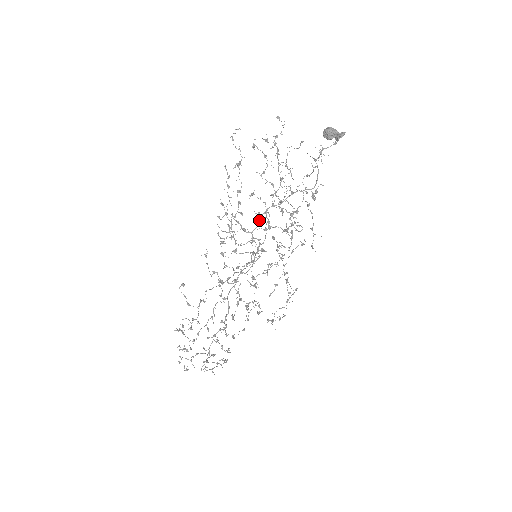
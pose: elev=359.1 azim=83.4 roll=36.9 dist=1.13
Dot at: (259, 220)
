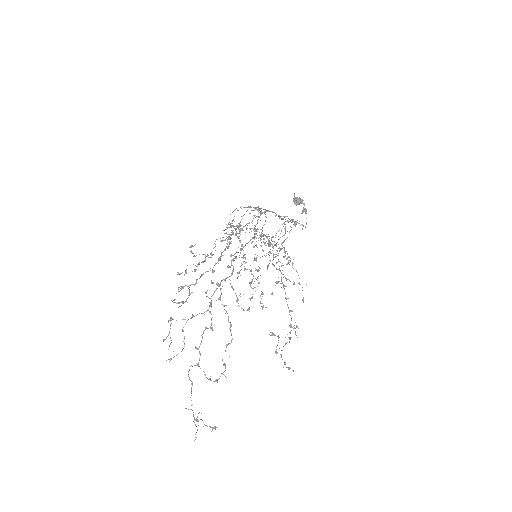
Dot at: (259, 208)
